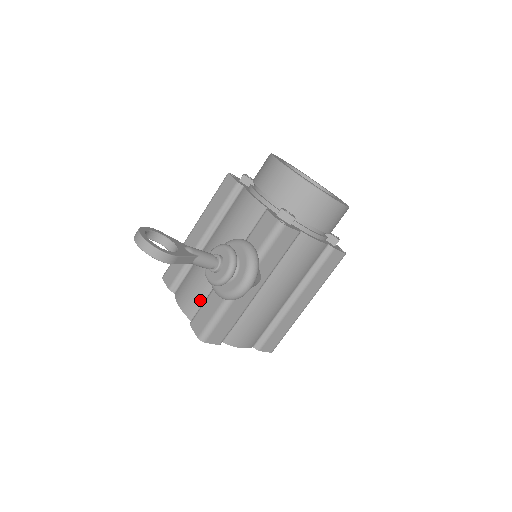
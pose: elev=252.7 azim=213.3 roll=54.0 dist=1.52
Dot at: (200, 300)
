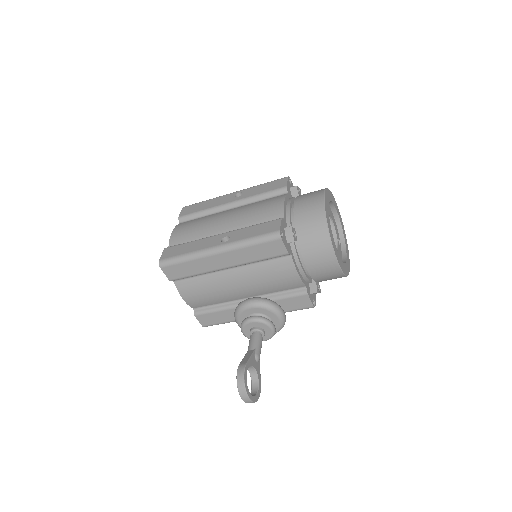
Dot at: (209, 304)
